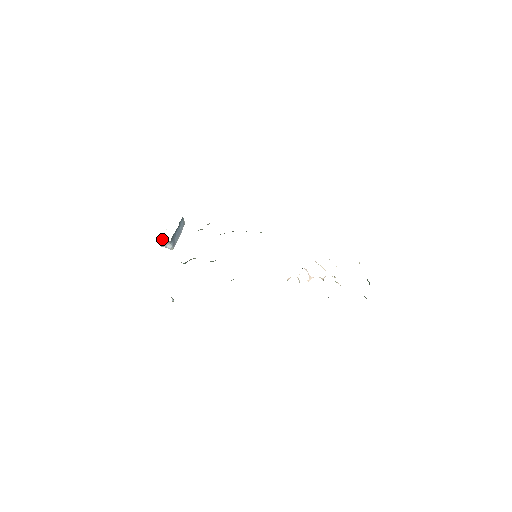
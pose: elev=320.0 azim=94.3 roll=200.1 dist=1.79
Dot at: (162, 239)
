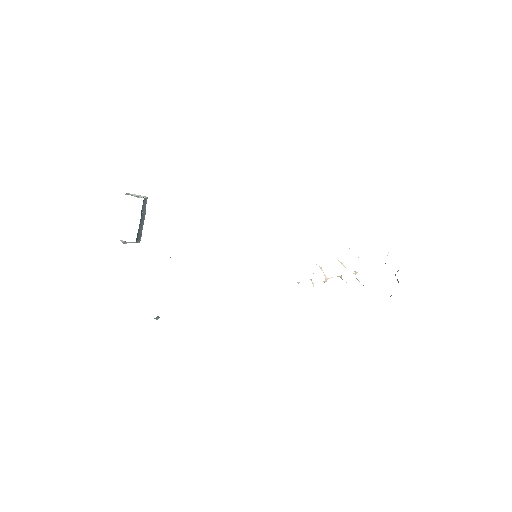
Dot at: occluded
